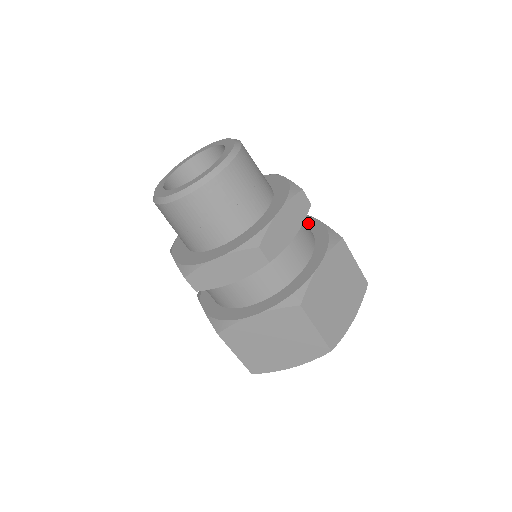
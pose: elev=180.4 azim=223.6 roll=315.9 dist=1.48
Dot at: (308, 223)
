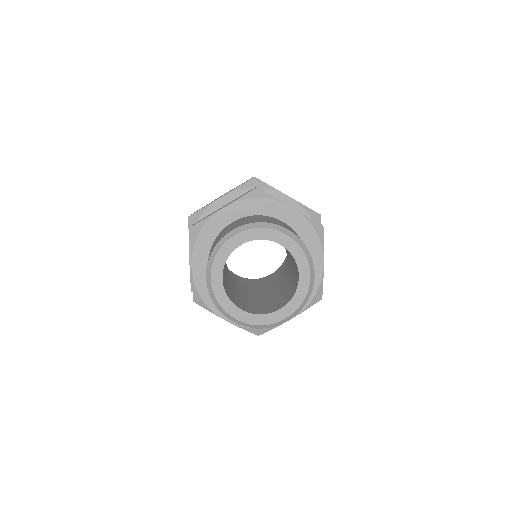
Dot at: occluded
